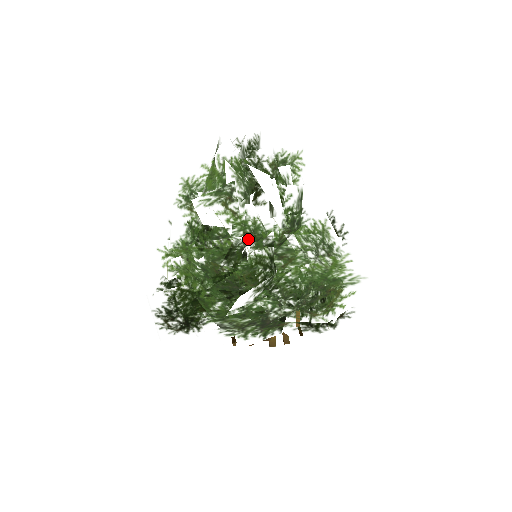
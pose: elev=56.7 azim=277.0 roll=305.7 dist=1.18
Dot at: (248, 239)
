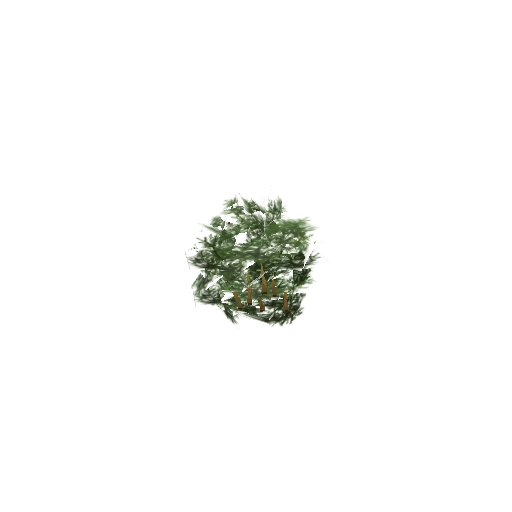
Dot at: occluded
